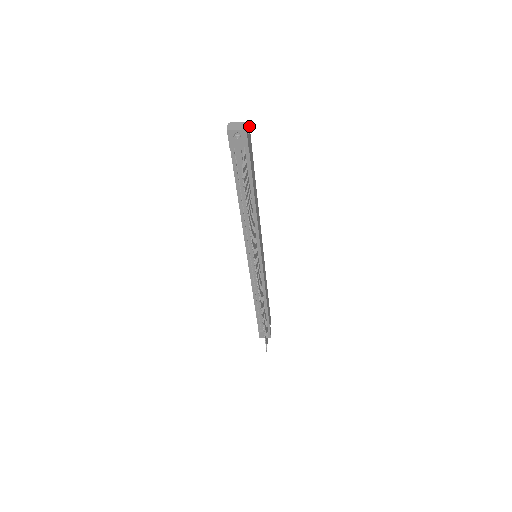
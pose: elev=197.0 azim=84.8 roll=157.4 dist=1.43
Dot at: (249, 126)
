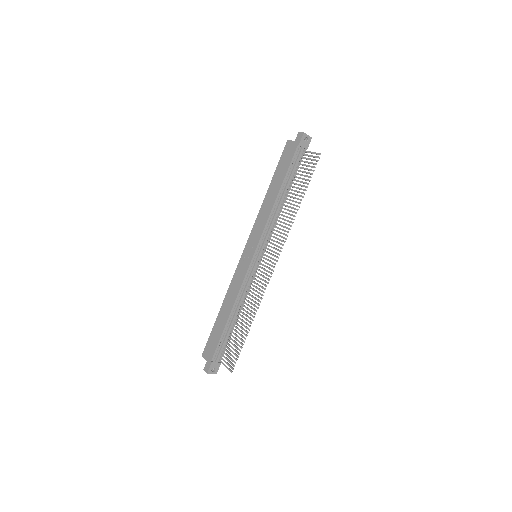
Dot at: occluded
